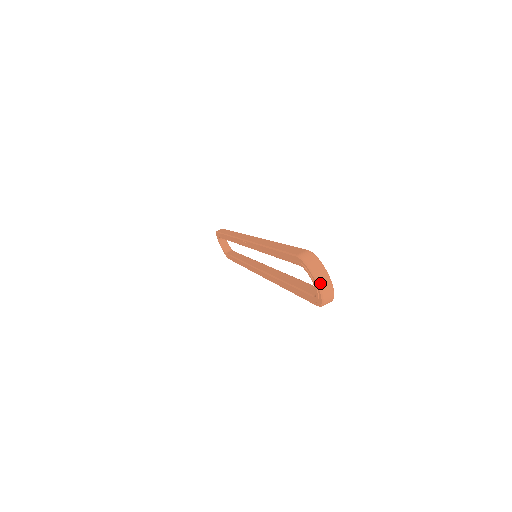
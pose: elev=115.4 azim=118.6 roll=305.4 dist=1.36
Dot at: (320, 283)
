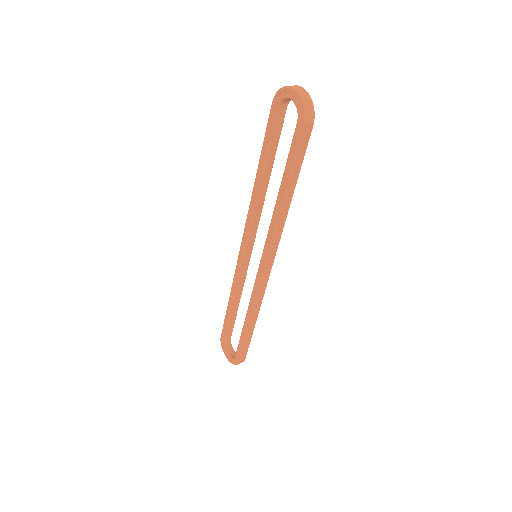
Dot at: (294, 87)
